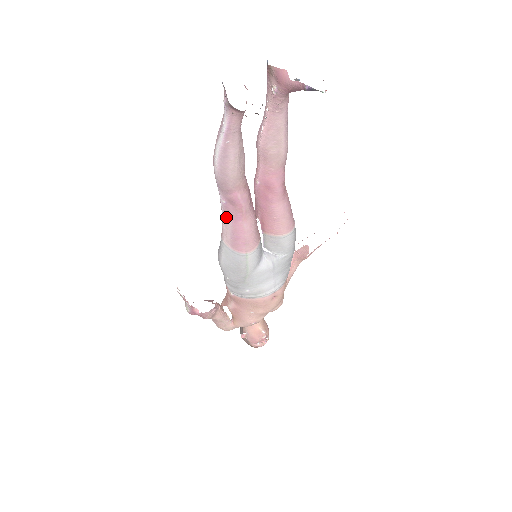
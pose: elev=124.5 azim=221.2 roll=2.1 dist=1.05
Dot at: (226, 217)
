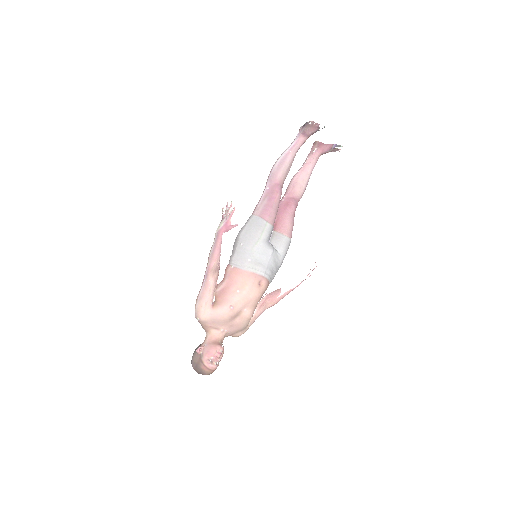
Dot at: (264, 198)
